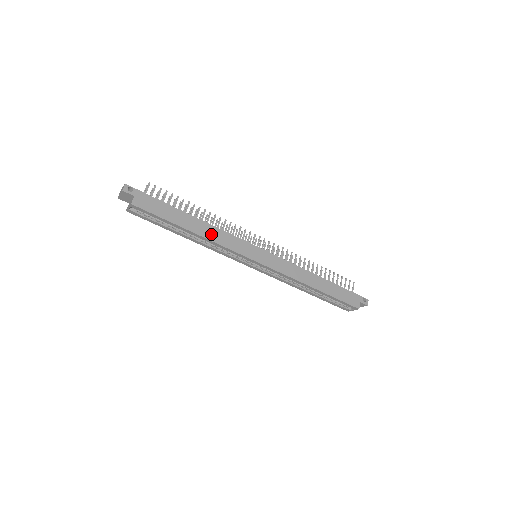
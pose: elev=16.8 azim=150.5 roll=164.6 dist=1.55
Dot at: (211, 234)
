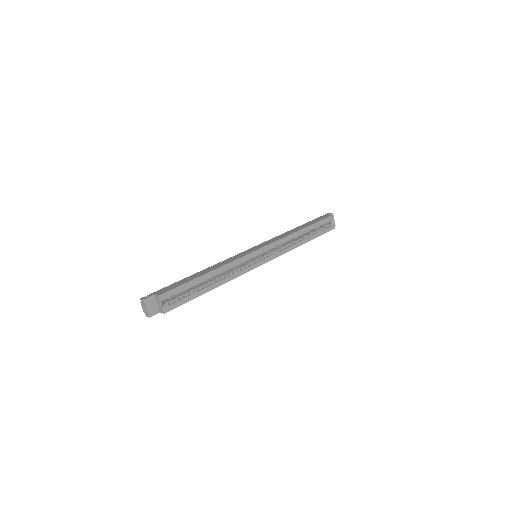
Dot at: (218, 266)
